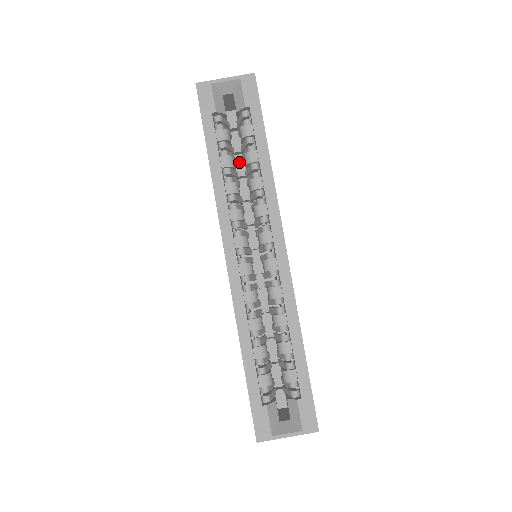
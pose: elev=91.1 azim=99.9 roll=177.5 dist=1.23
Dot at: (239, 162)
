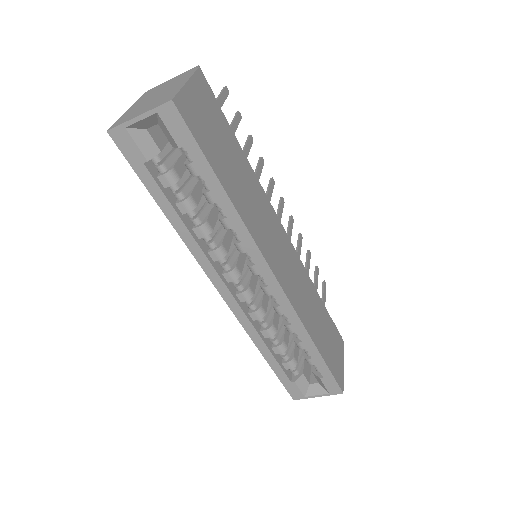
Dot at: occluded
